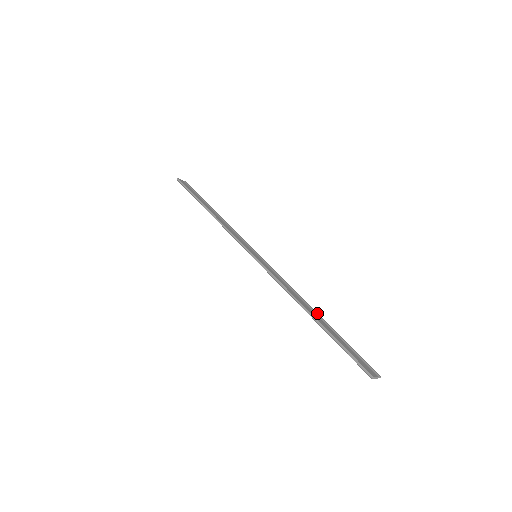
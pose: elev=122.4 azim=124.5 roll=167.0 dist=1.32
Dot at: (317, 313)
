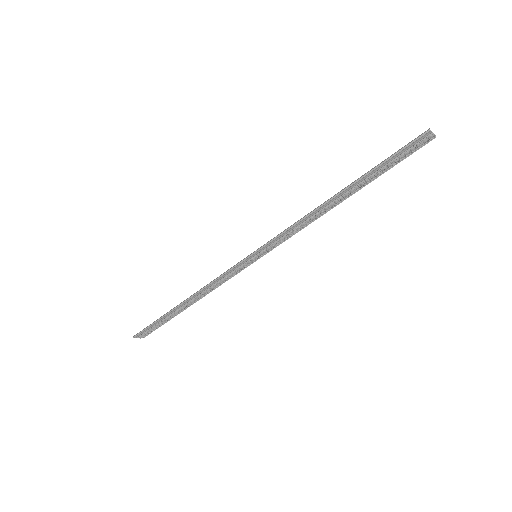
Dot at: (344, 197)
